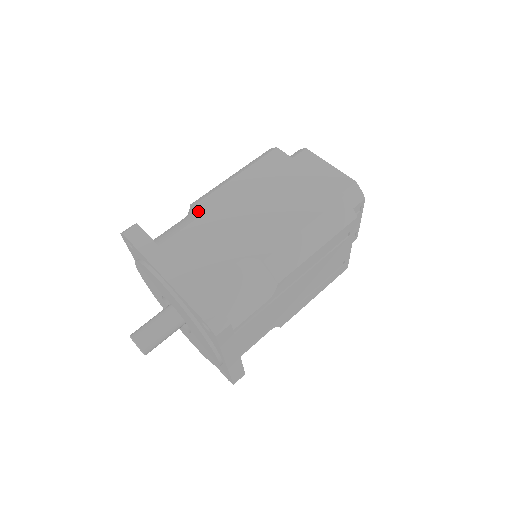
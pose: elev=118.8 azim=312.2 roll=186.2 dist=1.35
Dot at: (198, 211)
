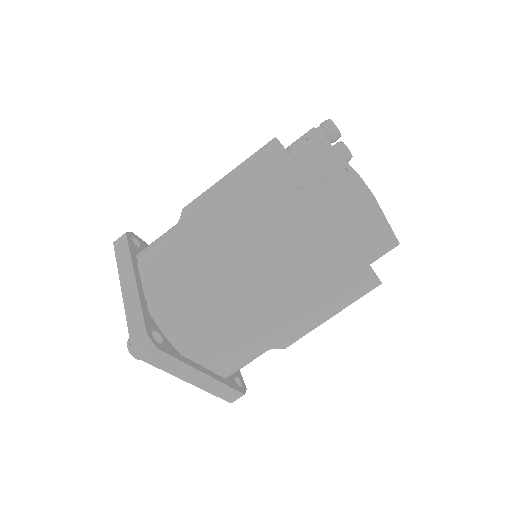
Dot at: (227, 314)
